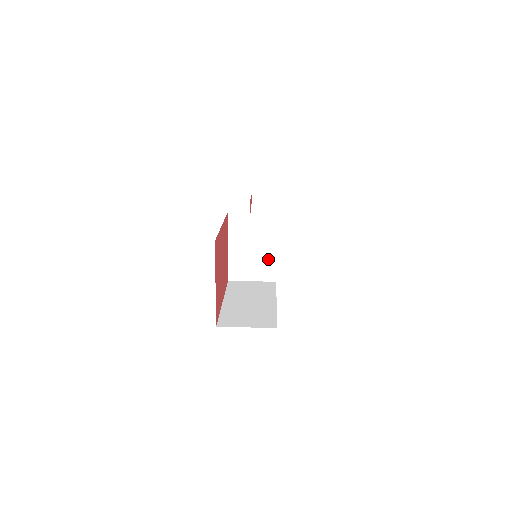
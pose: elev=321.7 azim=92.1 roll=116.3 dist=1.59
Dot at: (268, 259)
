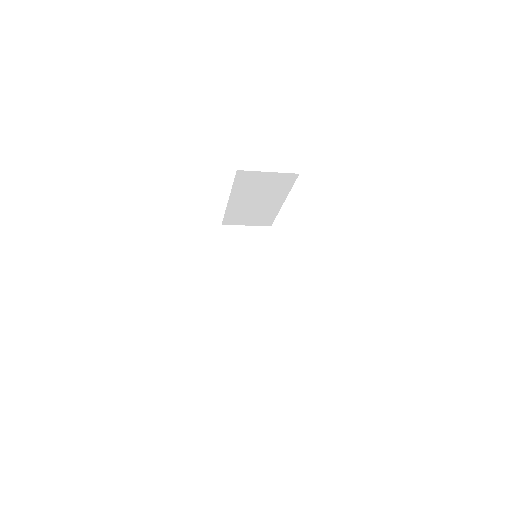
Dot at: (265, 272)
